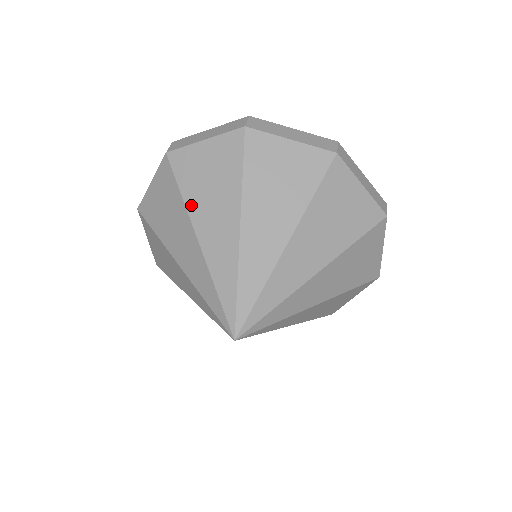
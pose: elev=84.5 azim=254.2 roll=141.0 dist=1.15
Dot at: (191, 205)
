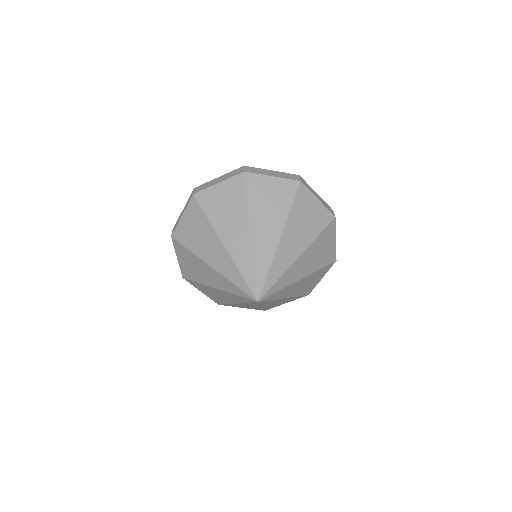
Dot at: (215, 224)
